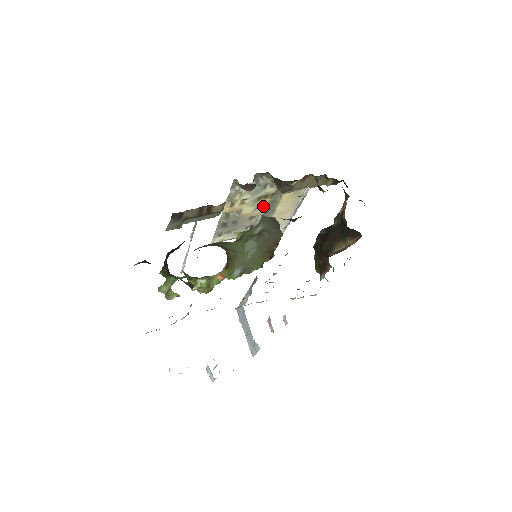
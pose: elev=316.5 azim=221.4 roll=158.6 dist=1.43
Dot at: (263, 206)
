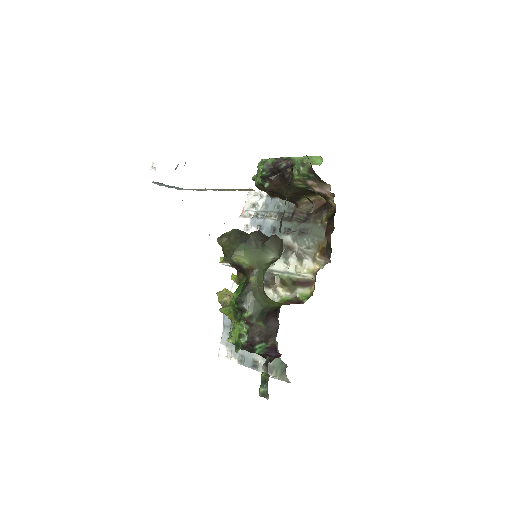
Dot at: occluded
